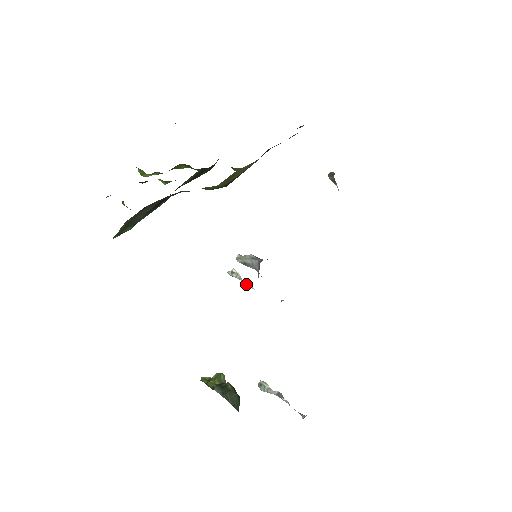
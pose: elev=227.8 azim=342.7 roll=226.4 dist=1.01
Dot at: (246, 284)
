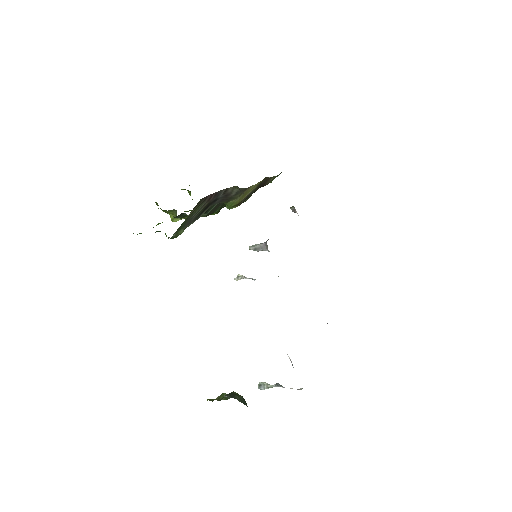
Dot at: occluded
